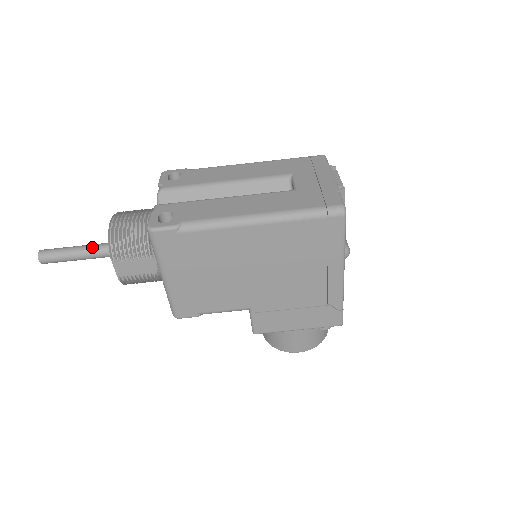
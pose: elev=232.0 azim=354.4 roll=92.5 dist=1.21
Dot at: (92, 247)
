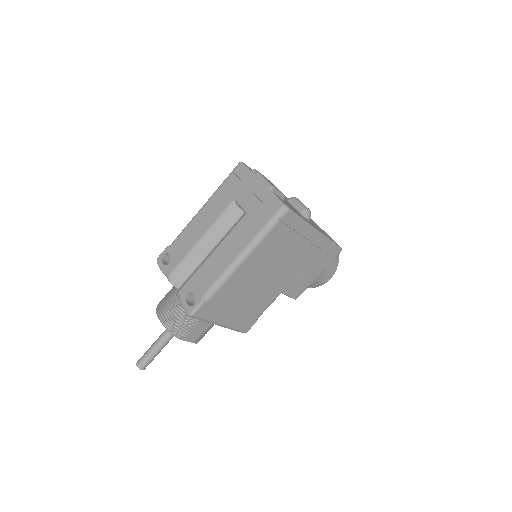
Dot at: (162, 338)
